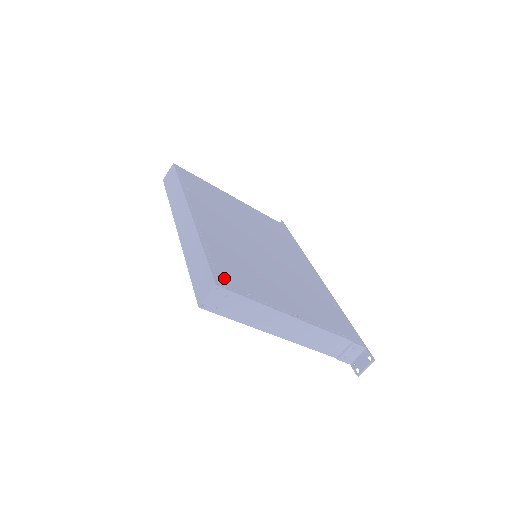
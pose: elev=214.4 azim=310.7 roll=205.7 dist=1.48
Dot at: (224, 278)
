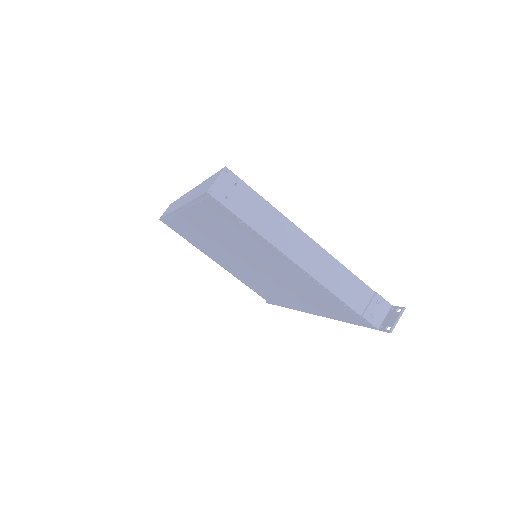
Dot at: occluded
